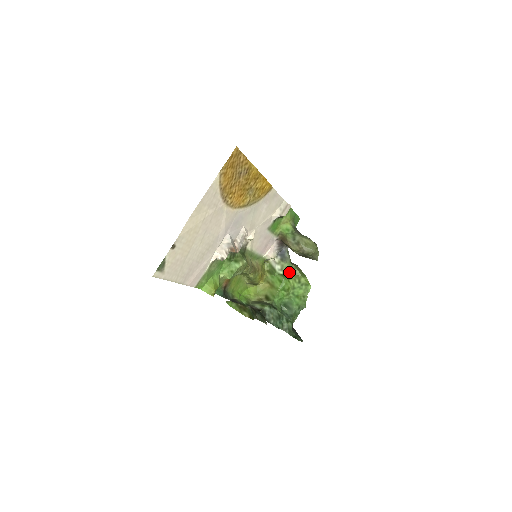
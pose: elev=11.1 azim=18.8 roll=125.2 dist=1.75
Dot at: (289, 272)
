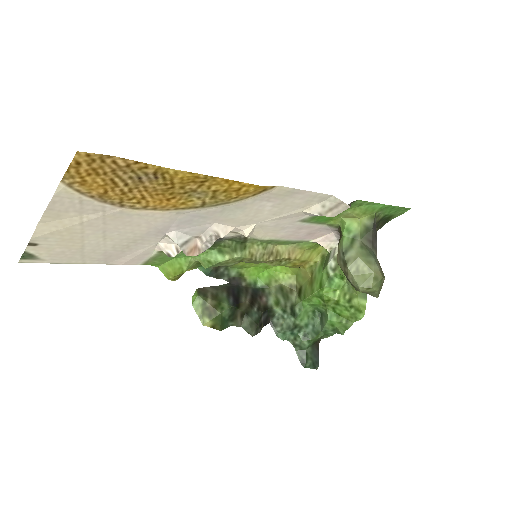
Dot at: (345, 278)
